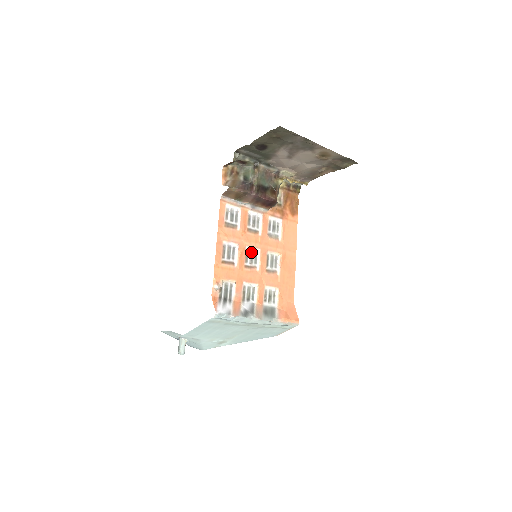
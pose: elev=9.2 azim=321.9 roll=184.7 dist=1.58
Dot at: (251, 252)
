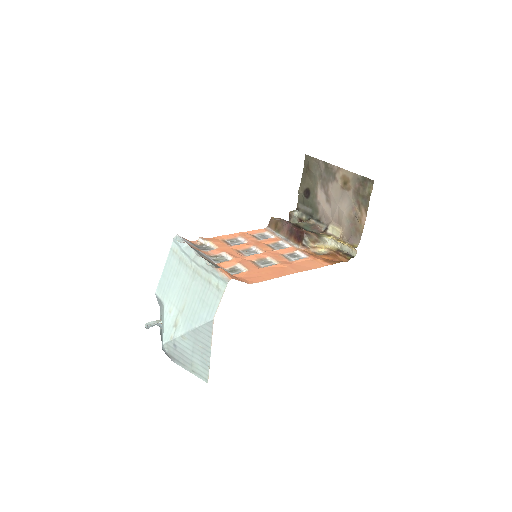
Dot at: (254, 251)
